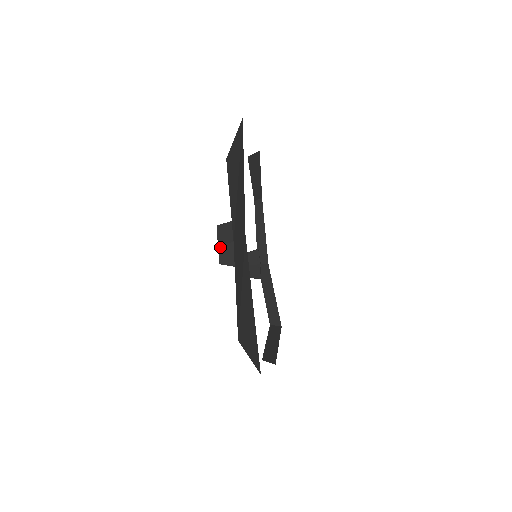
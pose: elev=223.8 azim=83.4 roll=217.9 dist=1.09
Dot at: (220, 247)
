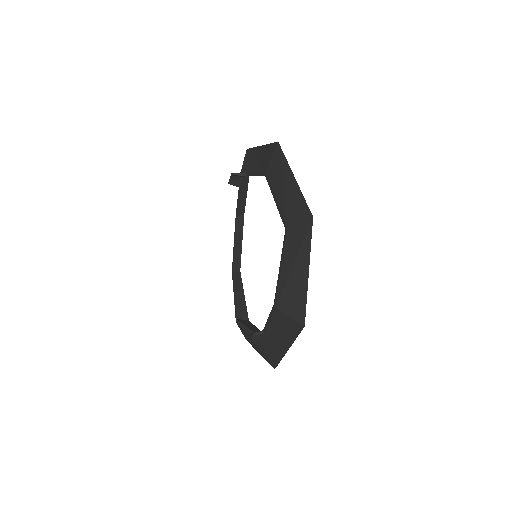
Dot at: (251, 341)
